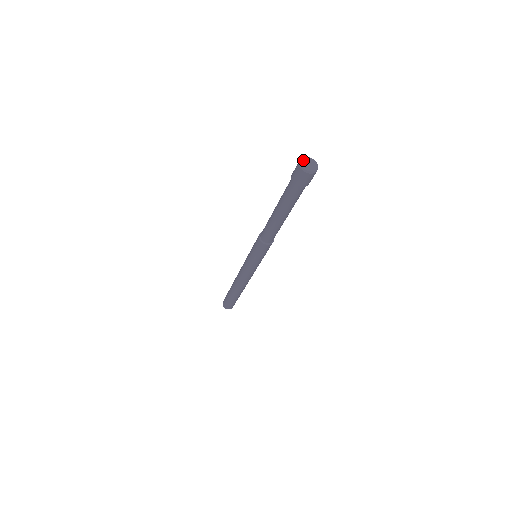
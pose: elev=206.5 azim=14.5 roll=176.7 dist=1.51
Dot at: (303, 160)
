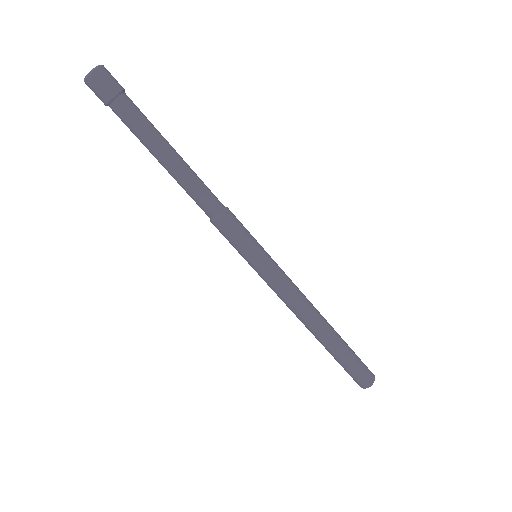
Dot at: occluded
